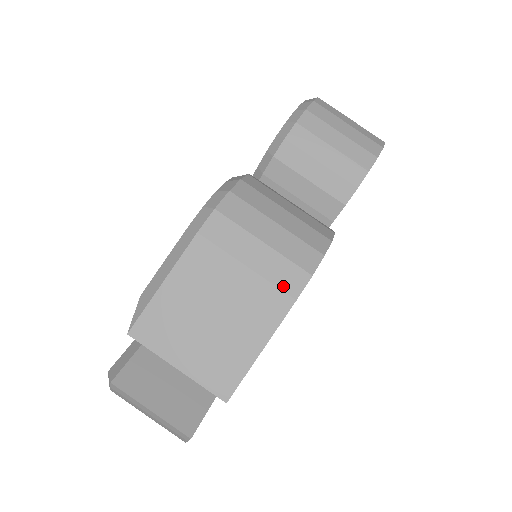
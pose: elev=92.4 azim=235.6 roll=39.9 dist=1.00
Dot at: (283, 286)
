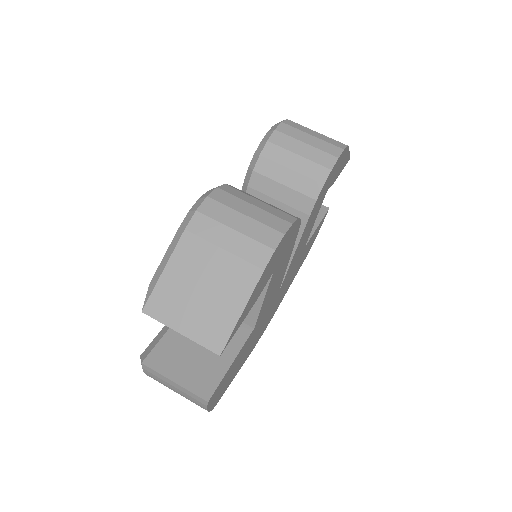
Dot at: (253, 261)
